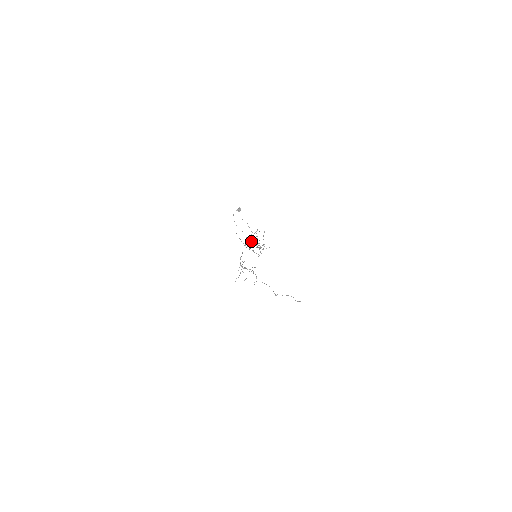
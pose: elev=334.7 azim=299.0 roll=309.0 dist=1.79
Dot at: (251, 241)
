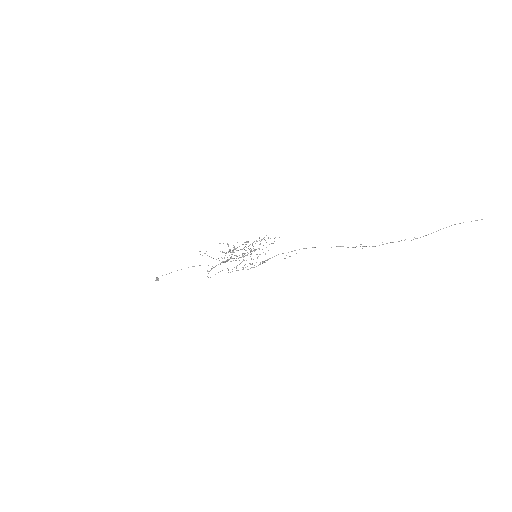
Dot at: occluded
